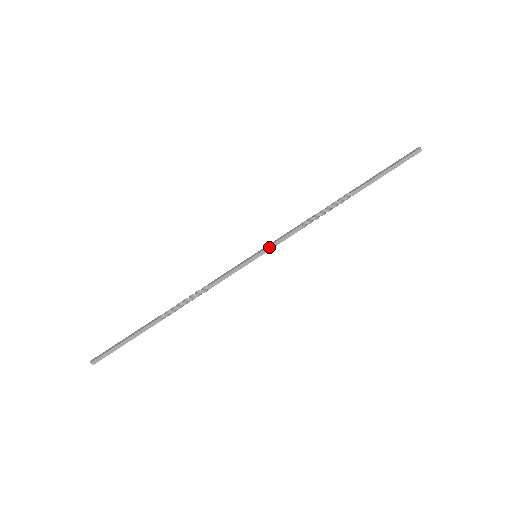
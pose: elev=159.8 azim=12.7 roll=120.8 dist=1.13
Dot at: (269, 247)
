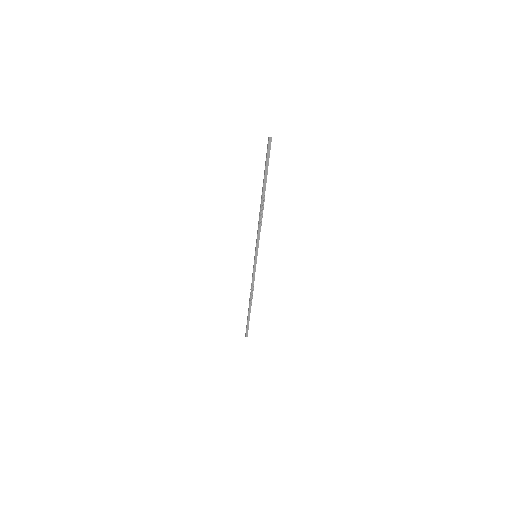
Dot at: (256, 249)
